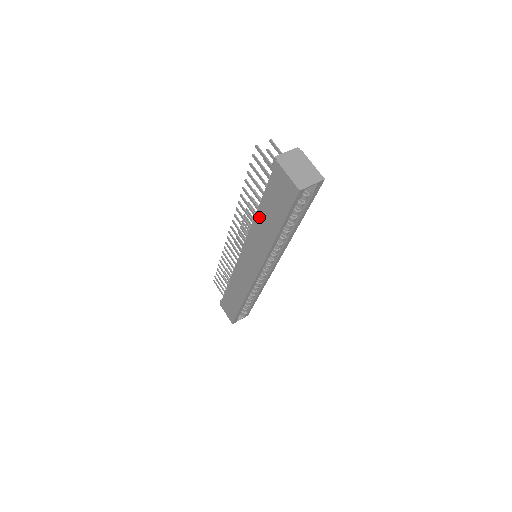
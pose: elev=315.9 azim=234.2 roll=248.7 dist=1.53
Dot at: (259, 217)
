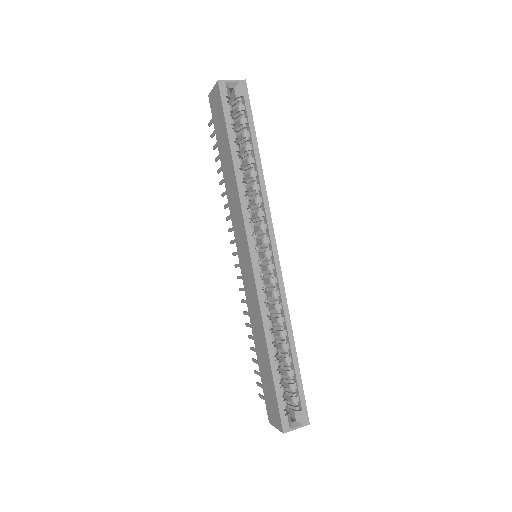
Dot at: (224, 174)
